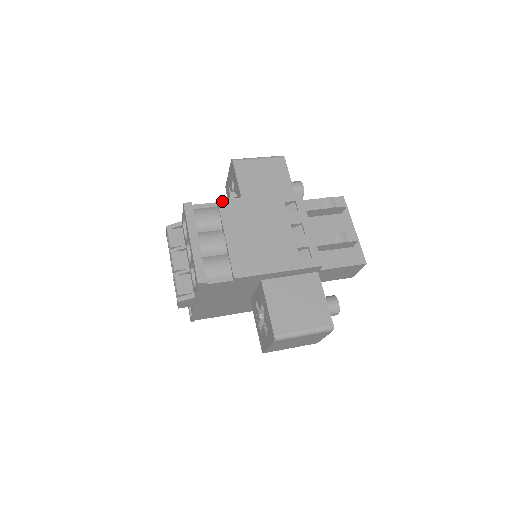
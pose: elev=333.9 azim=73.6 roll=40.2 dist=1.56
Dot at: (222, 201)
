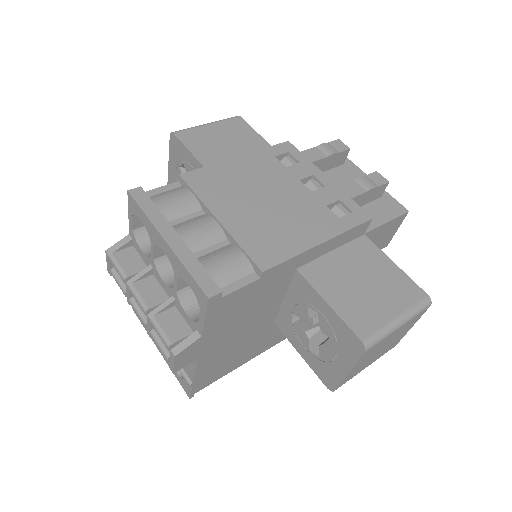
Dot at: (187, 174)
